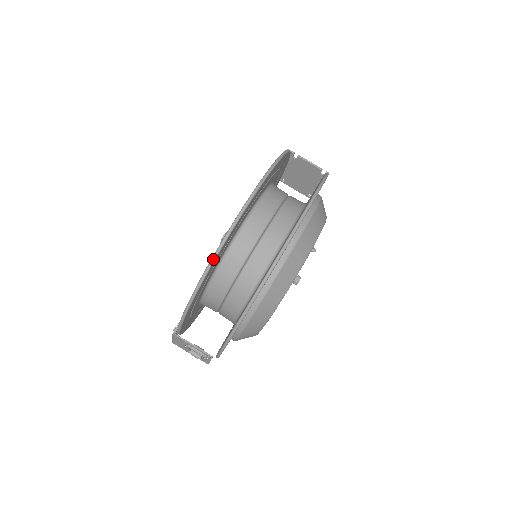
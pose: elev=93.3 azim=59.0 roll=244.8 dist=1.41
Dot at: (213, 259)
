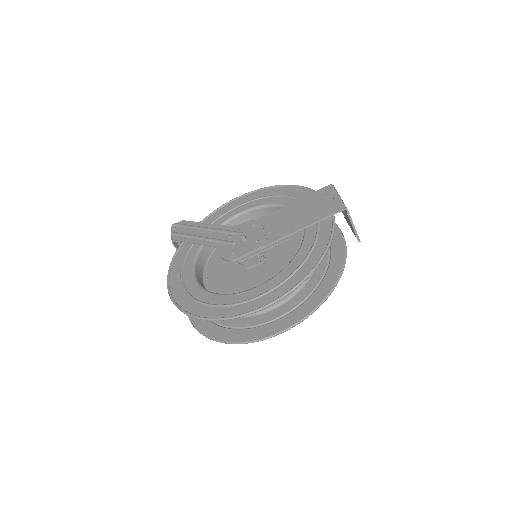
Dot at: (200, 319)
